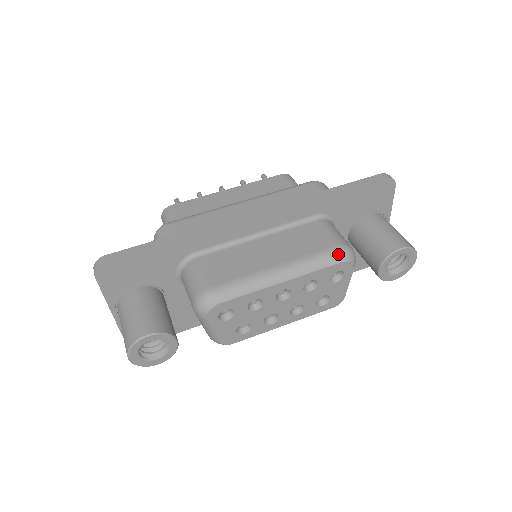
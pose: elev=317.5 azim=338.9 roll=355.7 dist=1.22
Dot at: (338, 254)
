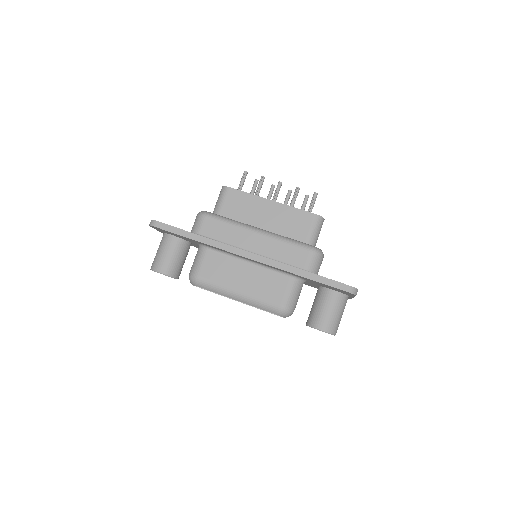
Dot at: (276, 310)
